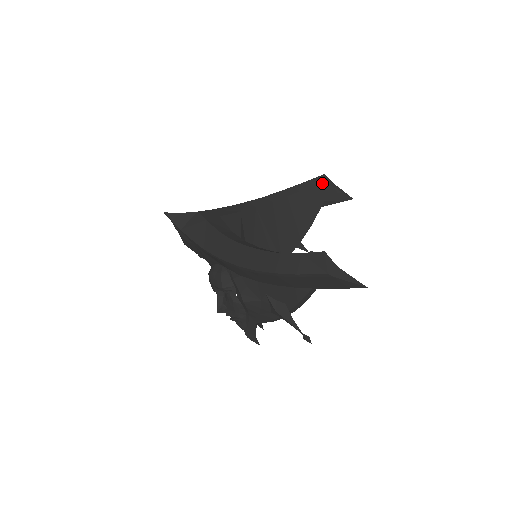
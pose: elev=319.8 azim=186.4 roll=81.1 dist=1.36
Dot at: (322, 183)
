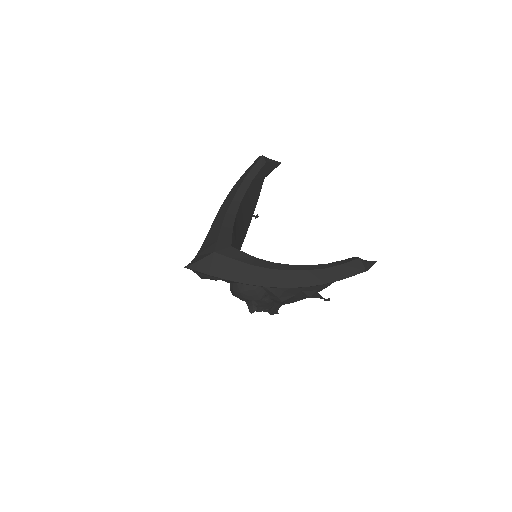
Dot at: (264, 164)
